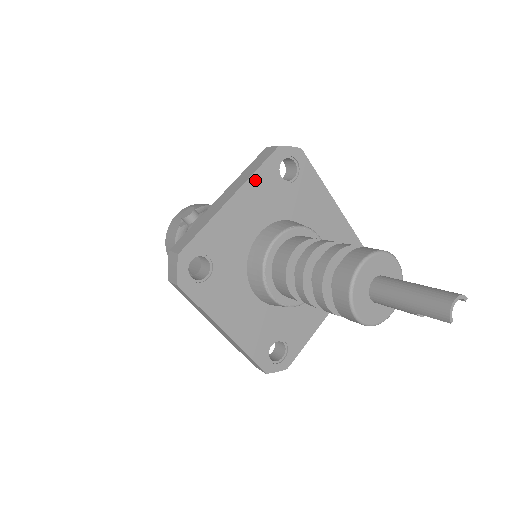
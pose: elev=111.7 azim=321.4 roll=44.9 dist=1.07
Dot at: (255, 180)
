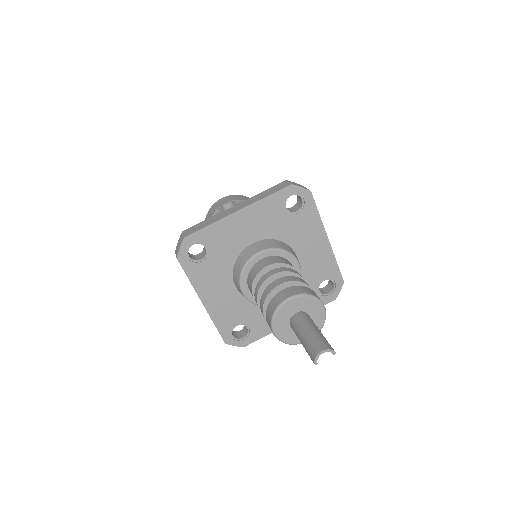
Dot at: (262, 204)
